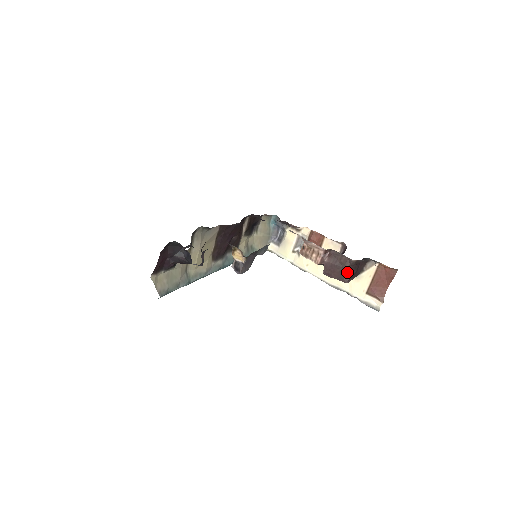
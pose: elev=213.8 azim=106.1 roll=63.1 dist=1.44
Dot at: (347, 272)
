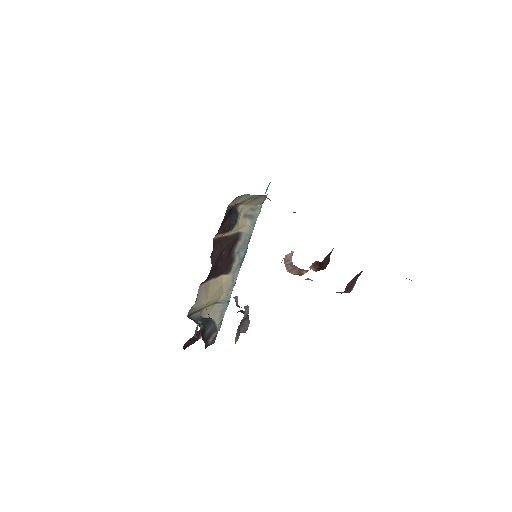
Dot at: (341, 292)
